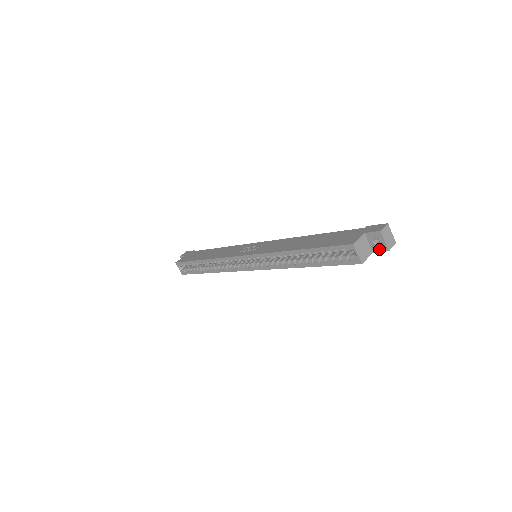
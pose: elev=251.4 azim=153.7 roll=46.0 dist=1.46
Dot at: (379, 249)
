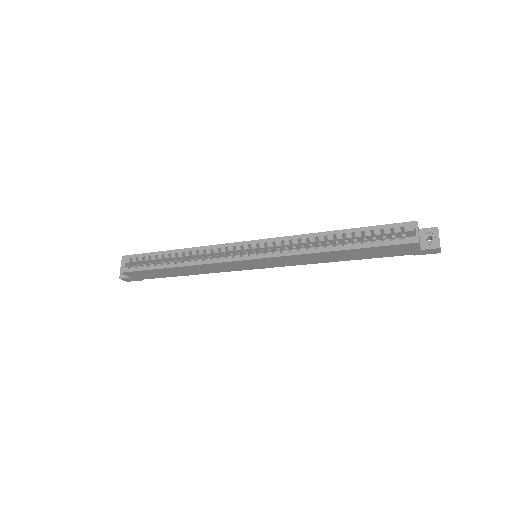
Dot at: (430, 246)
